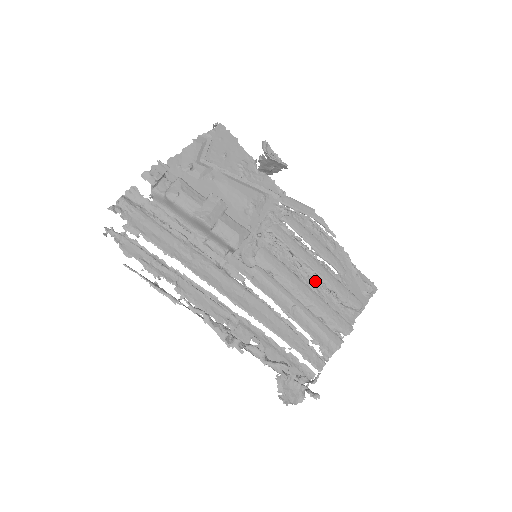
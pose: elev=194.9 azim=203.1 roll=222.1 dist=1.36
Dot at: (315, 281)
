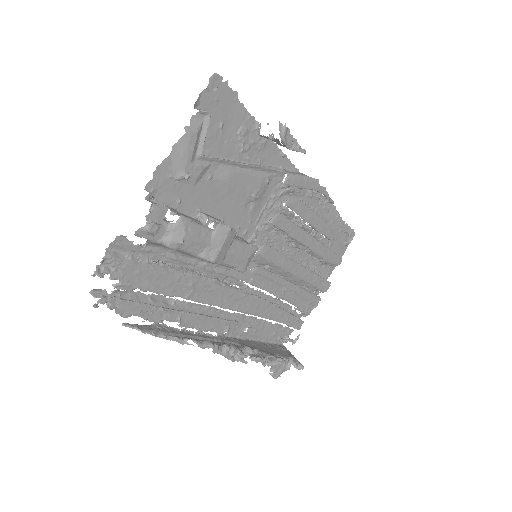
Dot at: (305, 251)
